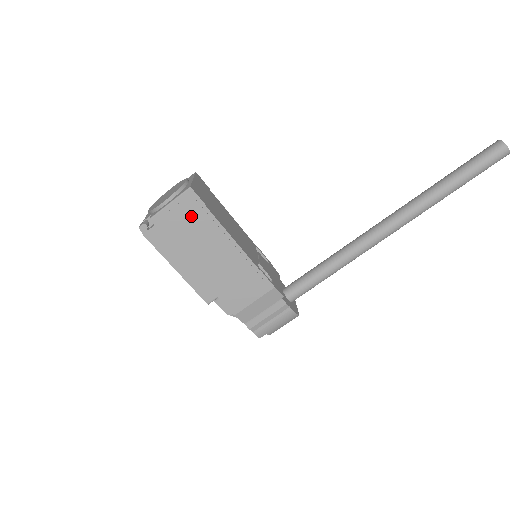
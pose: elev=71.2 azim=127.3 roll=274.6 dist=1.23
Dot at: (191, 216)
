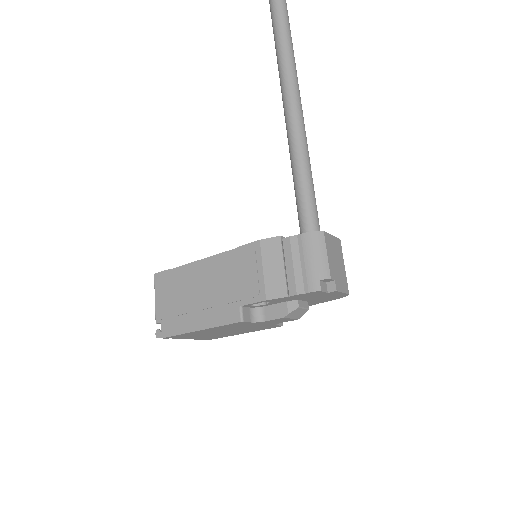
Dot at: (169, 287)
